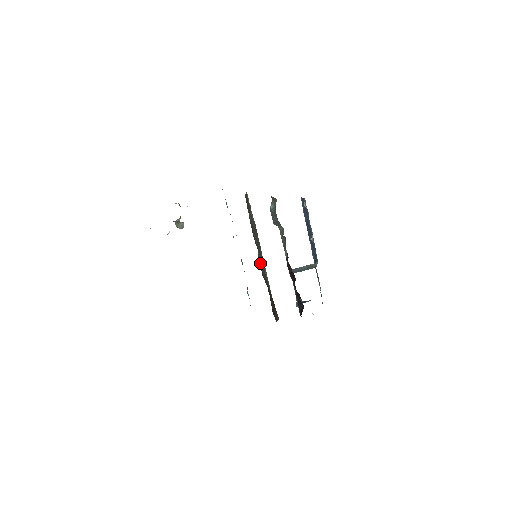
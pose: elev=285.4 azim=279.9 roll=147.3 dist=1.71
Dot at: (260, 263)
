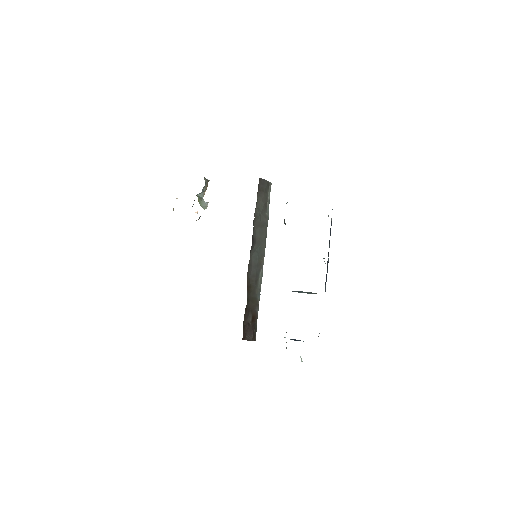
Dot at: (253, 262)
